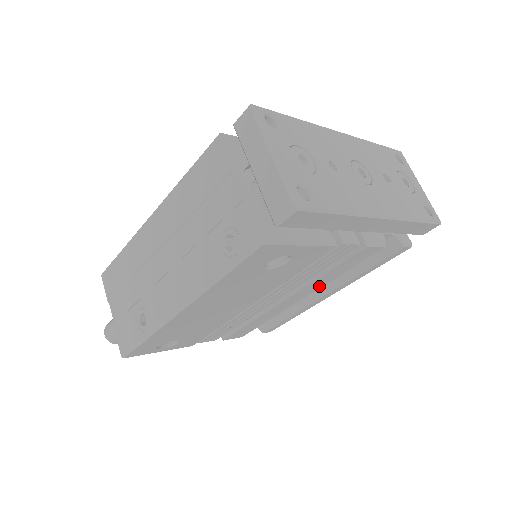
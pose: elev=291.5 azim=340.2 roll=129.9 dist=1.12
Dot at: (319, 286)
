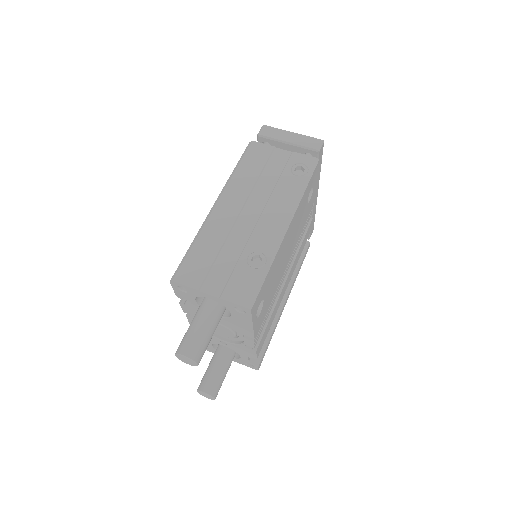
Dot at: (293, 270)
